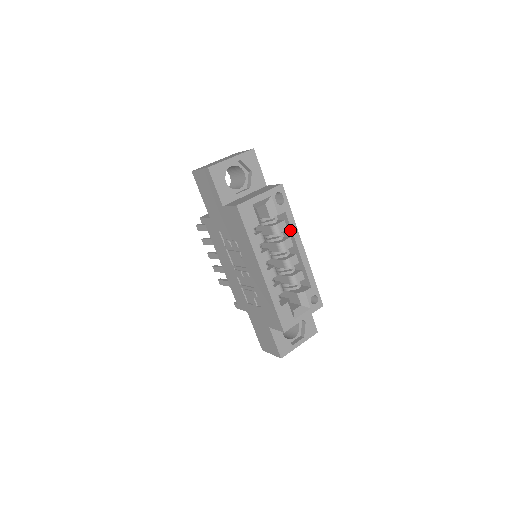
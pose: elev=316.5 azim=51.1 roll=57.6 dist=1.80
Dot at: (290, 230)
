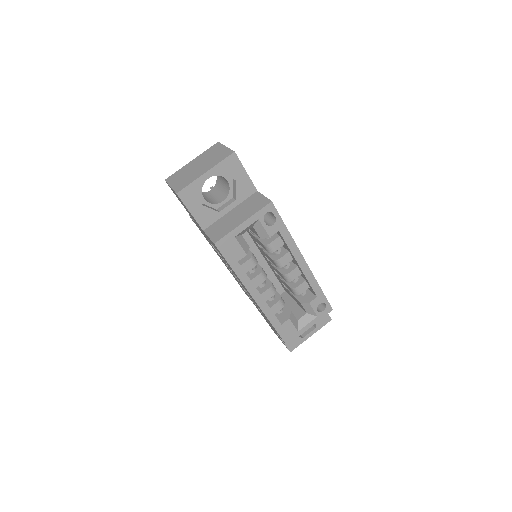
Dot at: (287, 247)
